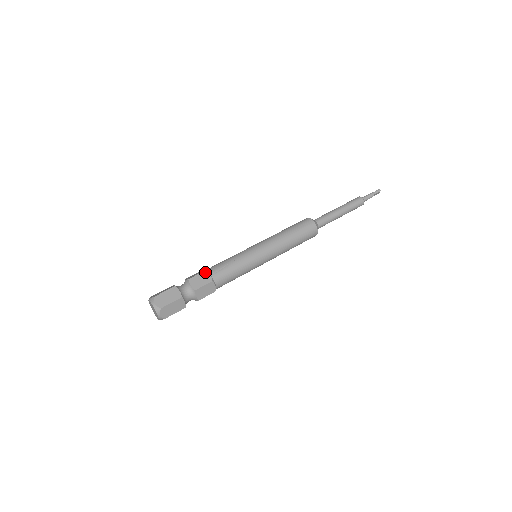
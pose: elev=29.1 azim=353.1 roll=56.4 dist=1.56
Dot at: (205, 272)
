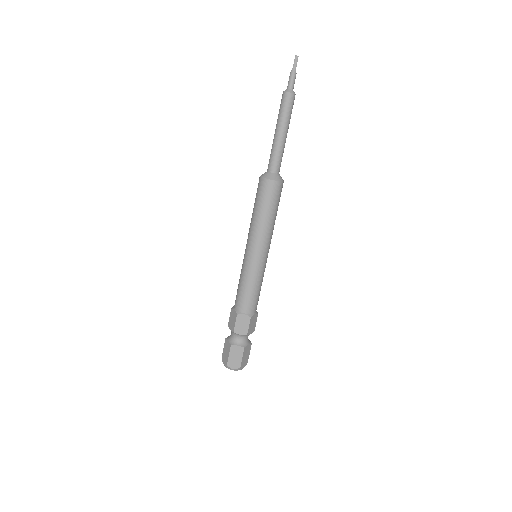
Dot at: (238, 316)
